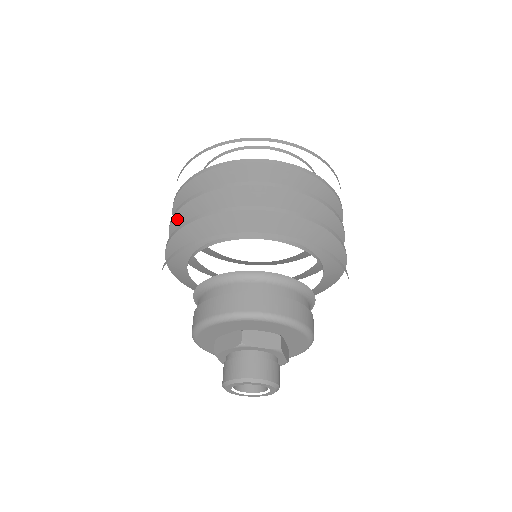
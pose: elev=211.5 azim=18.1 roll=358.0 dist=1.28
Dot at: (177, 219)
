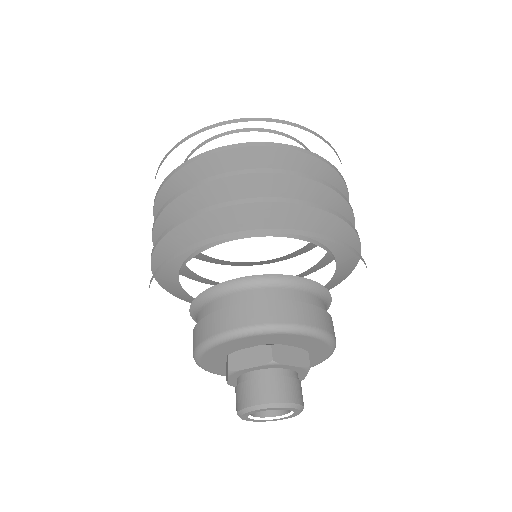
Dot at: occluded
